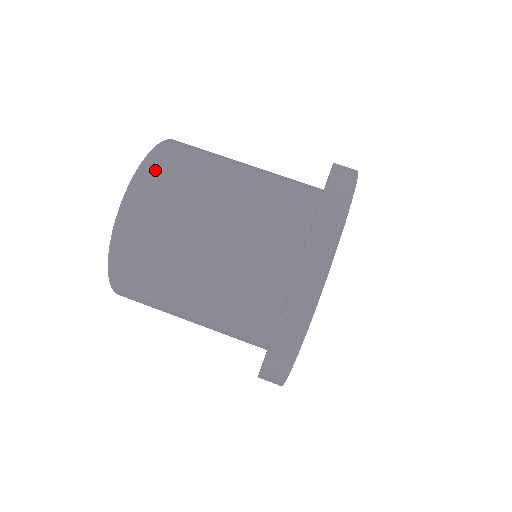
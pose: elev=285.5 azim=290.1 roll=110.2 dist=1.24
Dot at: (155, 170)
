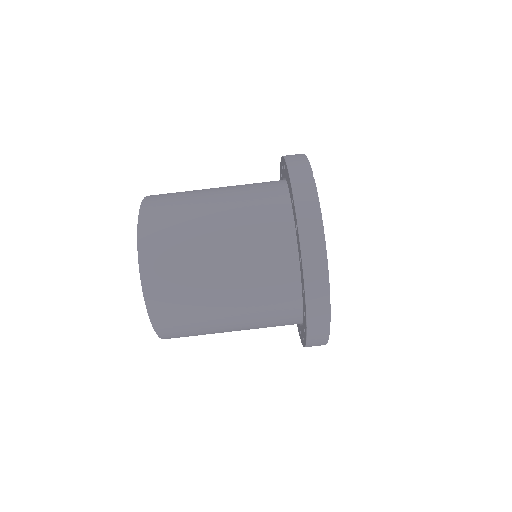
Dot at: (152, 220)
